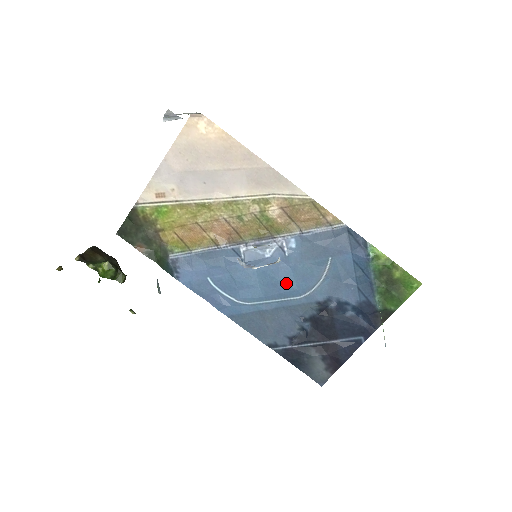
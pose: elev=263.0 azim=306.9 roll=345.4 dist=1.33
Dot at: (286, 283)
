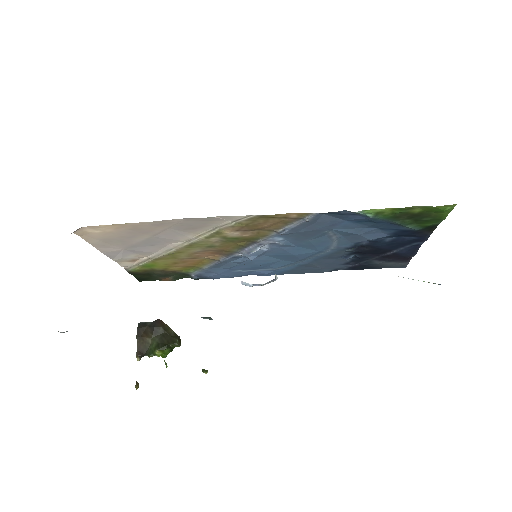
Dot at: (303, 253)
